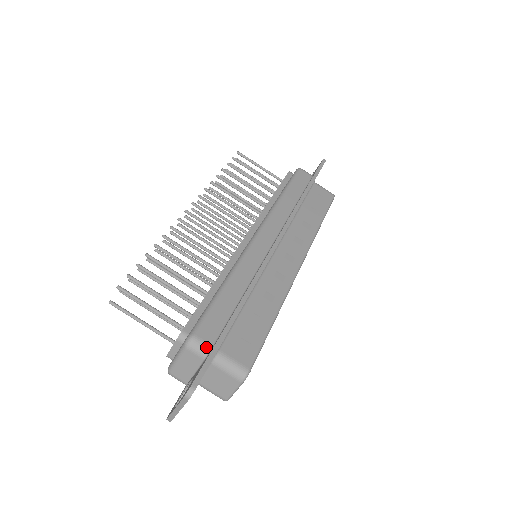
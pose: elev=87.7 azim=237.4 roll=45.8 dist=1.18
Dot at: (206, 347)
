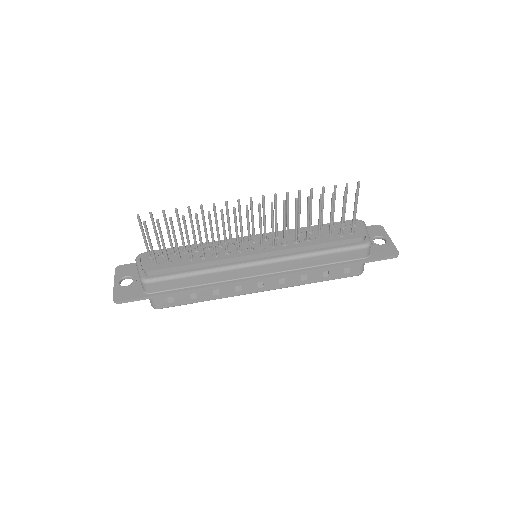
Dot at: (147, 291)
